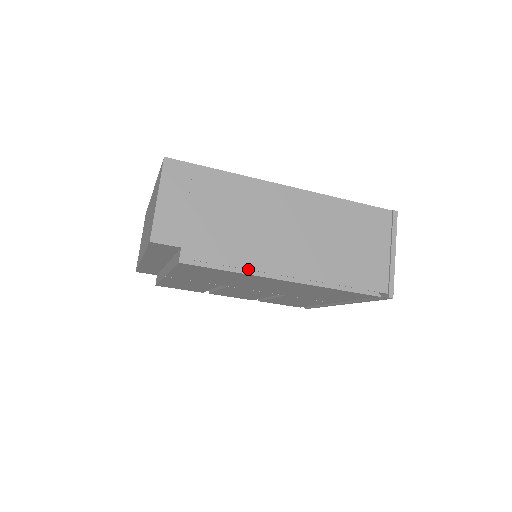
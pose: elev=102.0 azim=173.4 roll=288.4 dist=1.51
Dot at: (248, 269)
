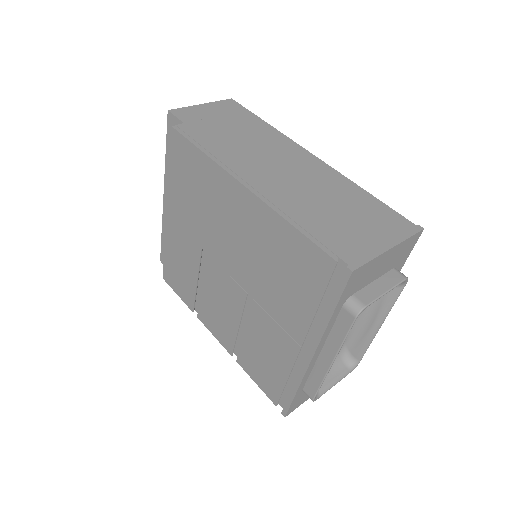
Dot at: (218, 159)
